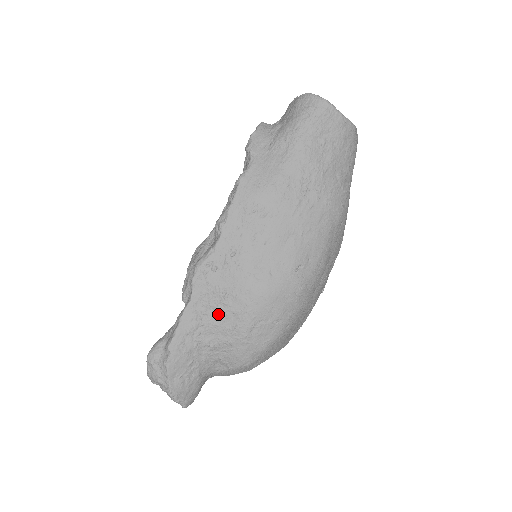
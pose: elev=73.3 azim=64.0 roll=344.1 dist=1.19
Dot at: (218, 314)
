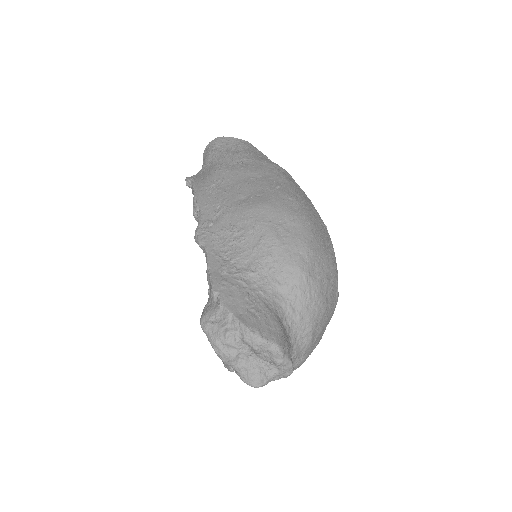
Dot at: (239, 243)
